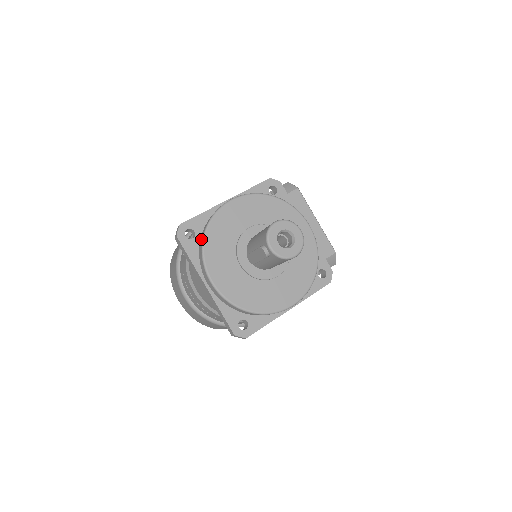
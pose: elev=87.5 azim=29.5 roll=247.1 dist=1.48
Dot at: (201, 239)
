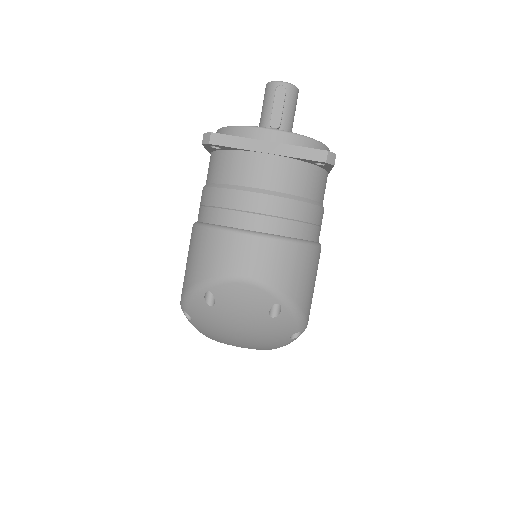
Dot at: (229, 132)
